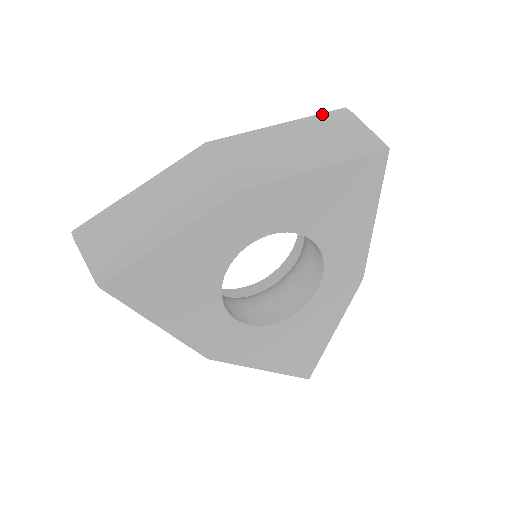
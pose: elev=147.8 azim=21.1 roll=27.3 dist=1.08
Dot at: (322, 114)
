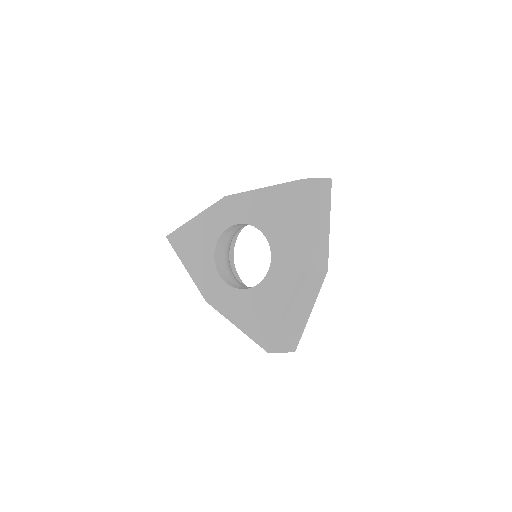
Dot at: occluded
